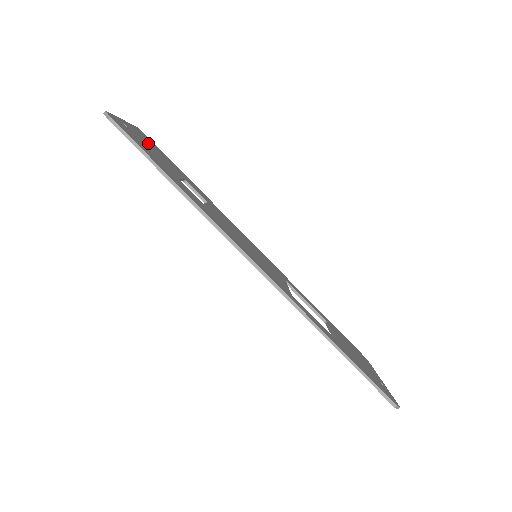
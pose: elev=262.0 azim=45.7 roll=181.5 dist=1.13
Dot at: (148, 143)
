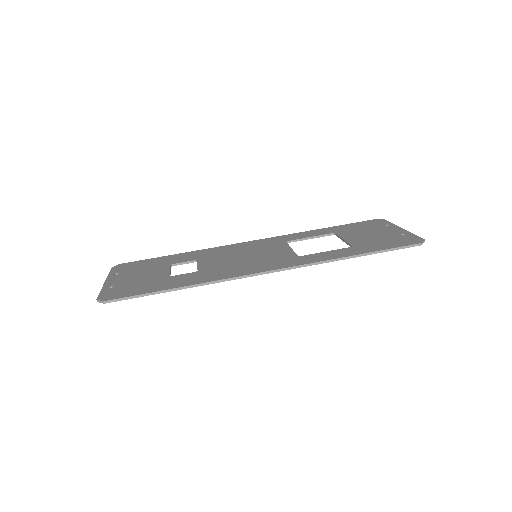
Dot at: (130, 274)
